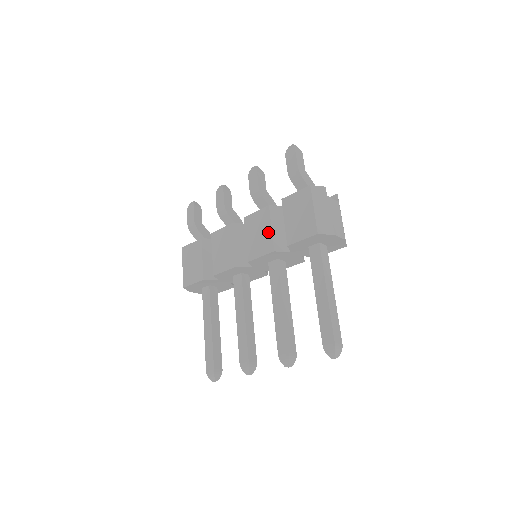
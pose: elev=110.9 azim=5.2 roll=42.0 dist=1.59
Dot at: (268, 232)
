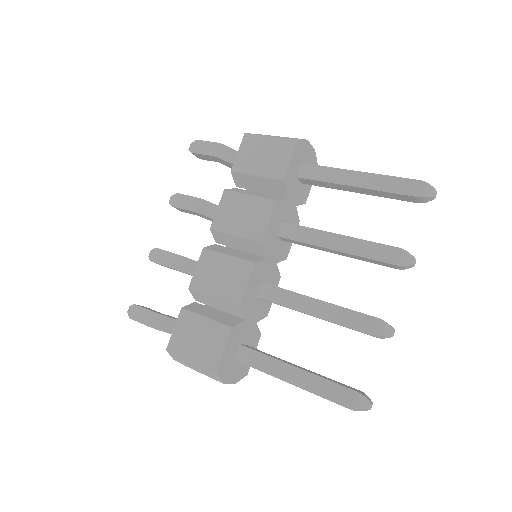
Dot at: (250, 200)
